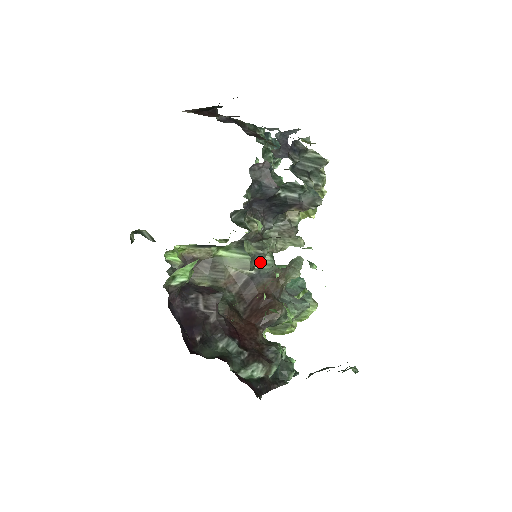
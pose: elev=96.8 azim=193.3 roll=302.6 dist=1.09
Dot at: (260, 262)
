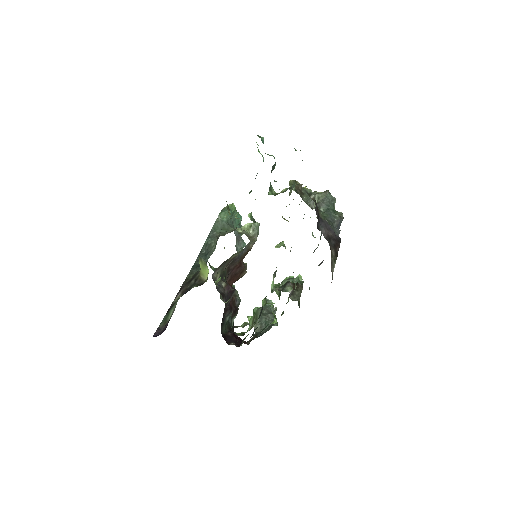
Dot at: occluded
